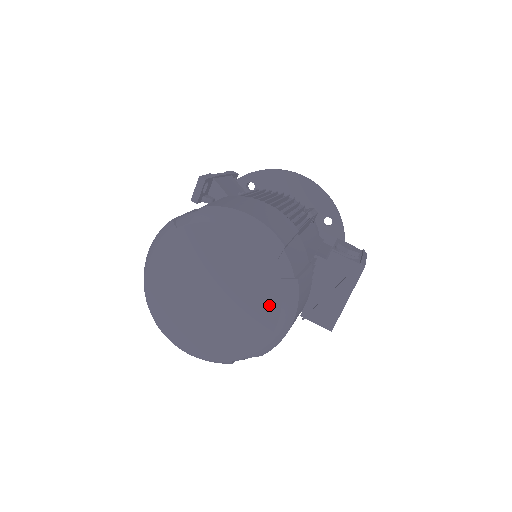
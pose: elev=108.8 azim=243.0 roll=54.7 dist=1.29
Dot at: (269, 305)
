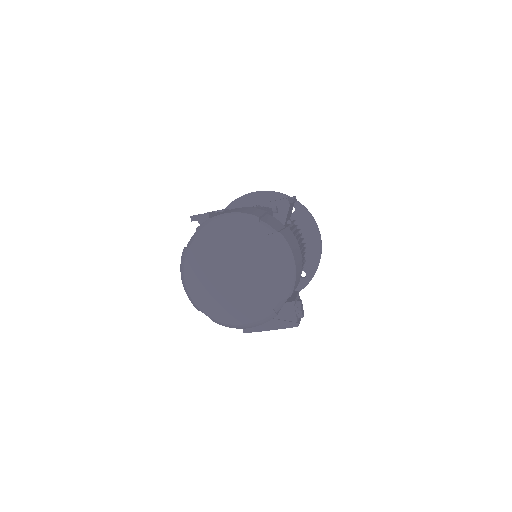
Dot at: (253, 313)
